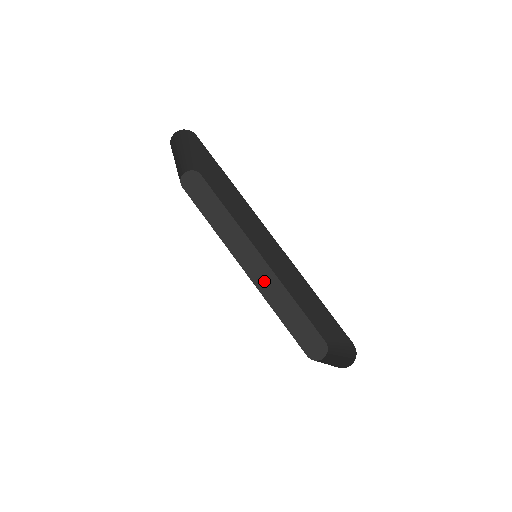
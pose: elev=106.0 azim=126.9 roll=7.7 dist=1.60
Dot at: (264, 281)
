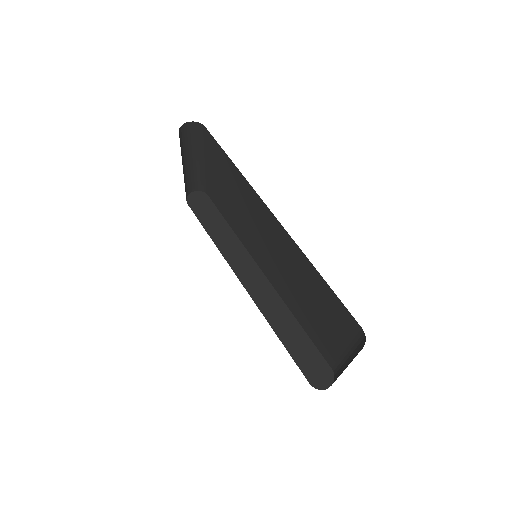
Dot at: (264, 298)
